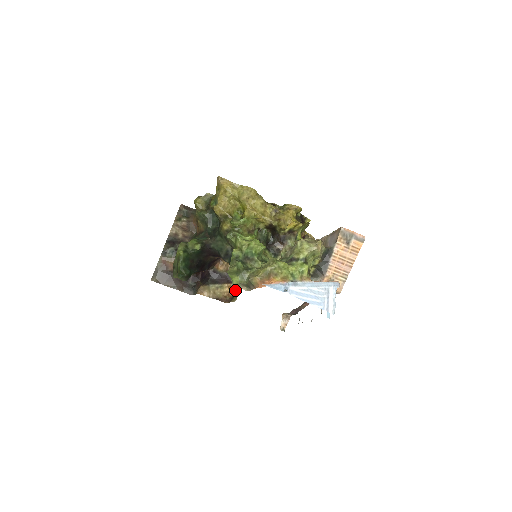
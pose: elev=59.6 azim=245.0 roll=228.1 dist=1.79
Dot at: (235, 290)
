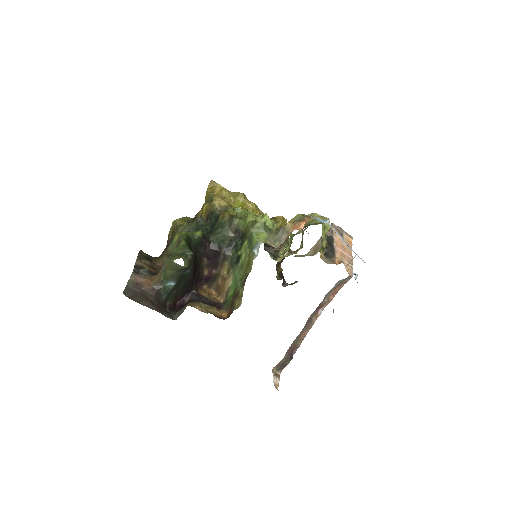
Dot at: (236, 296)
